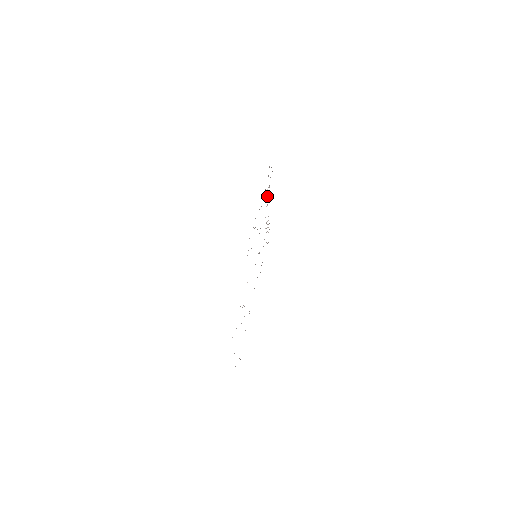
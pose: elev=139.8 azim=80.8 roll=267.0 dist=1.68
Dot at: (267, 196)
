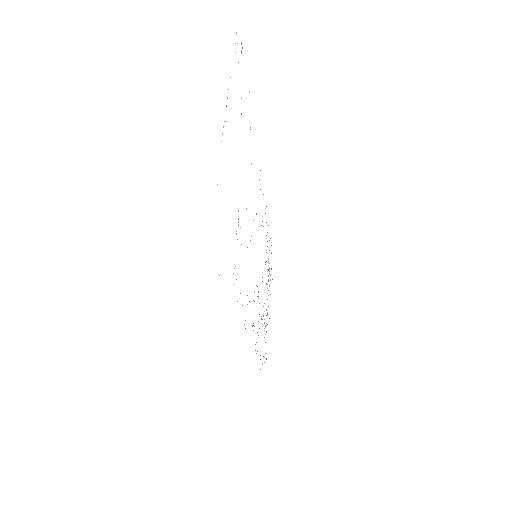
Dot at: occluded
